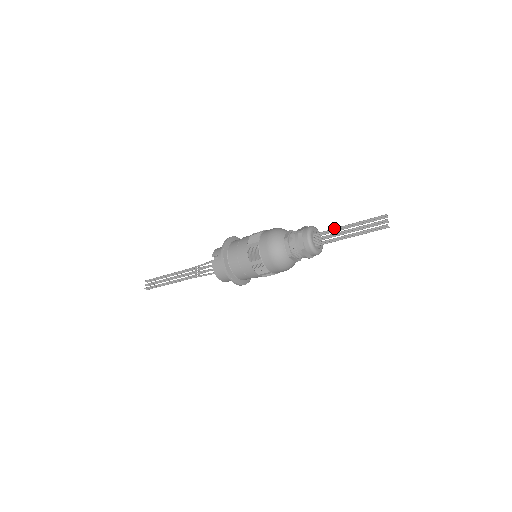
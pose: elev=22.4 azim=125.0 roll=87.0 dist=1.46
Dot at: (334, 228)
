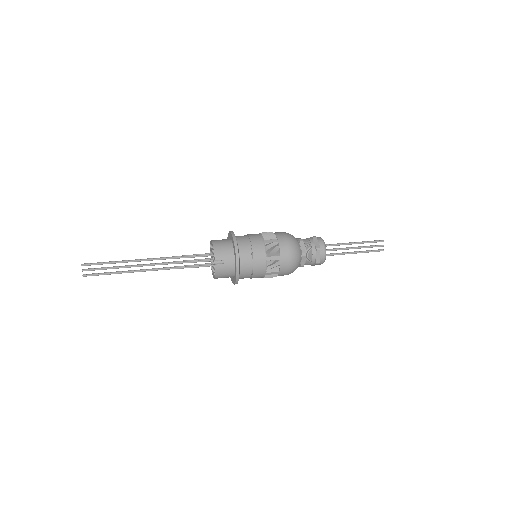
Dot at: (341, 244)
